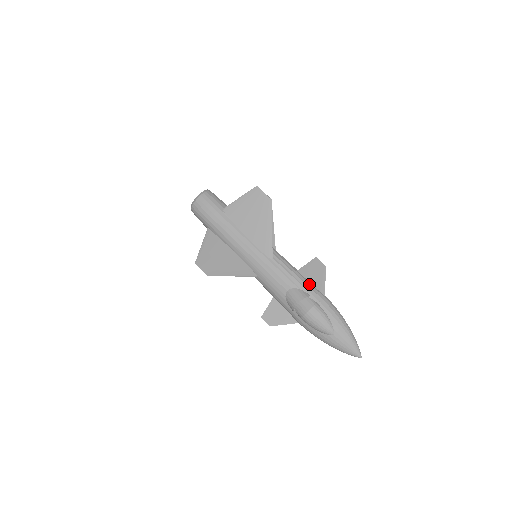
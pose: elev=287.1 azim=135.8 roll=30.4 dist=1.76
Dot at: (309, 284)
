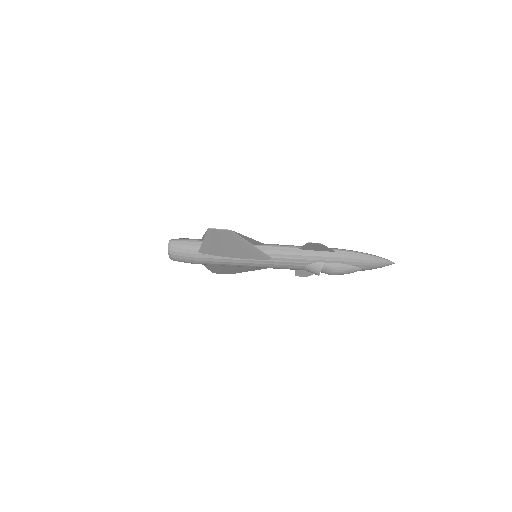
Dot at: (316, 254)
